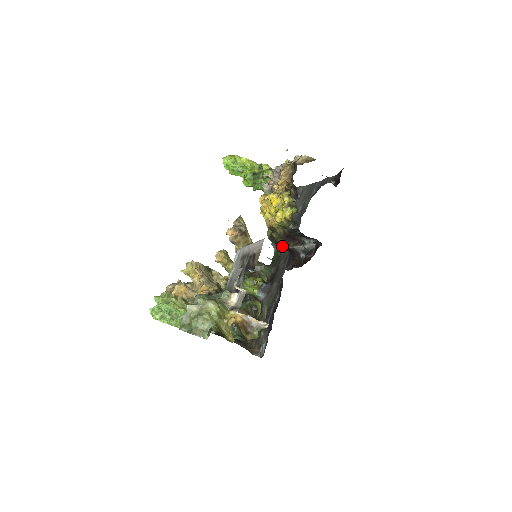
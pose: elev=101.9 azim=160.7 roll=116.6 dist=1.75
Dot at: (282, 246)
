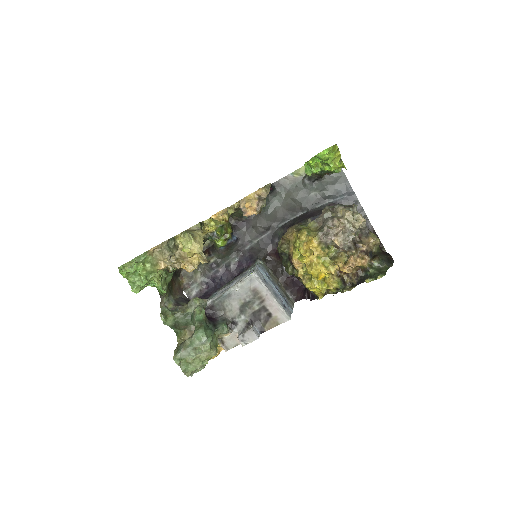
Dot at: occluded
